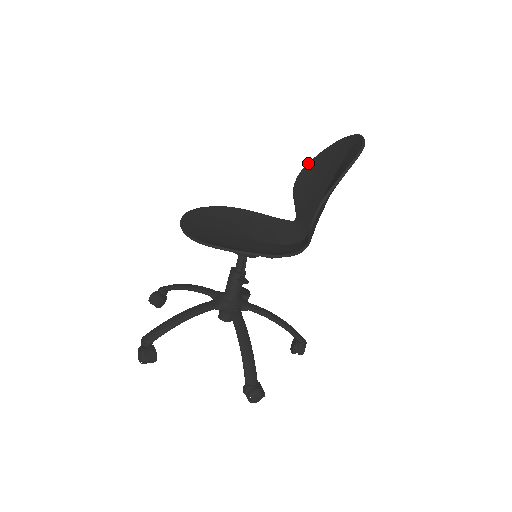
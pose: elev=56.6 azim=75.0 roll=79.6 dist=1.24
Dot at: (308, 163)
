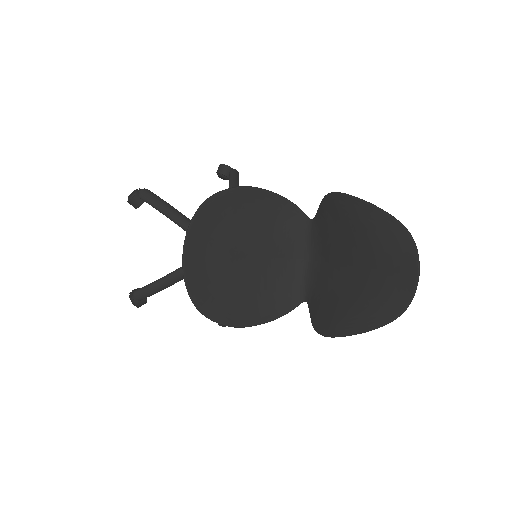
Dot at: (356, 199)
